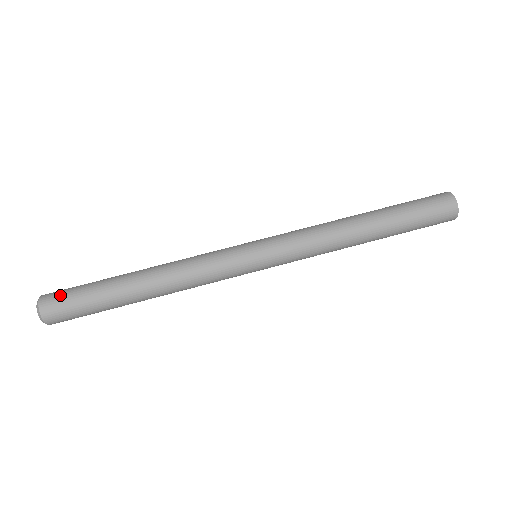
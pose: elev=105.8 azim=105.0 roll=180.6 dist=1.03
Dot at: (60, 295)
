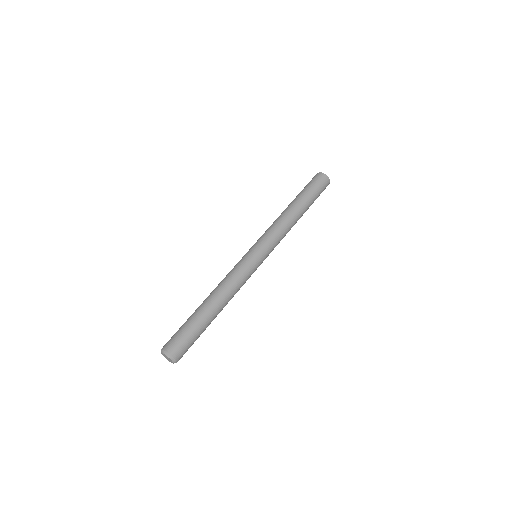
Dot at: (175, 340)
